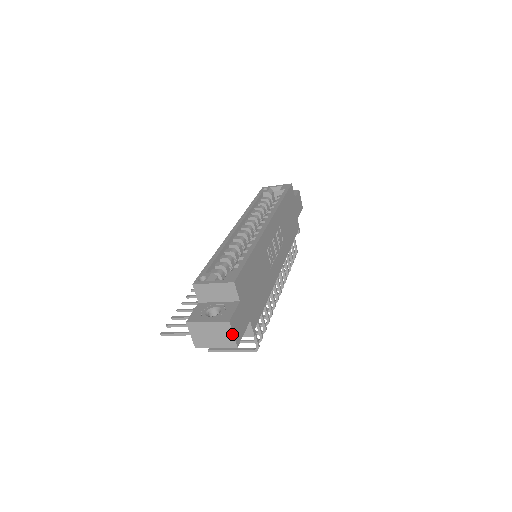
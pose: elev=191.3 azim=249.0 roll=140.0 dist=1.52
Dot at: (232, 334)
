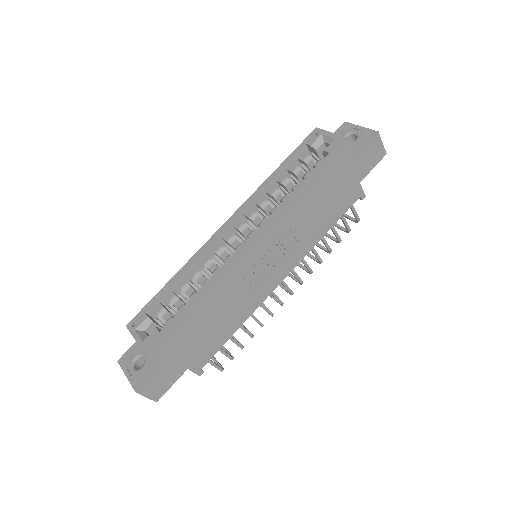
Dot at: (145, 396)
